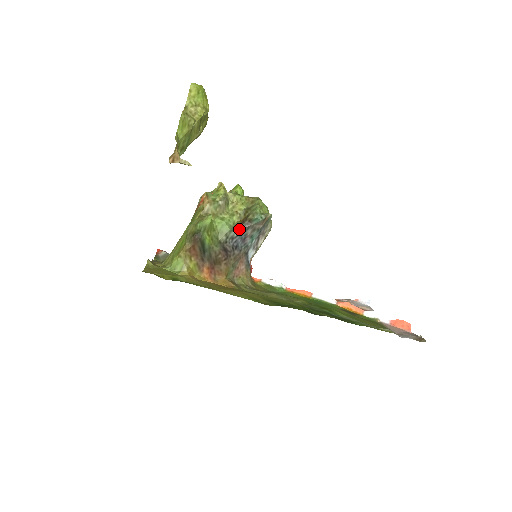
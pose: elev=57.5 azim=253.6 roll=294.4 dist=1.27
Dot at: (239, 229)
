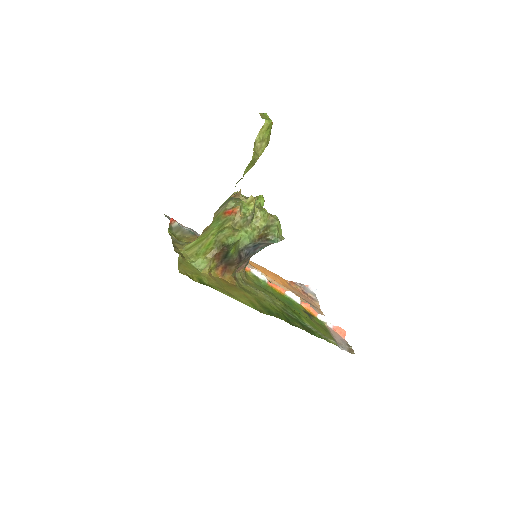
Dot at: (256, 243)
